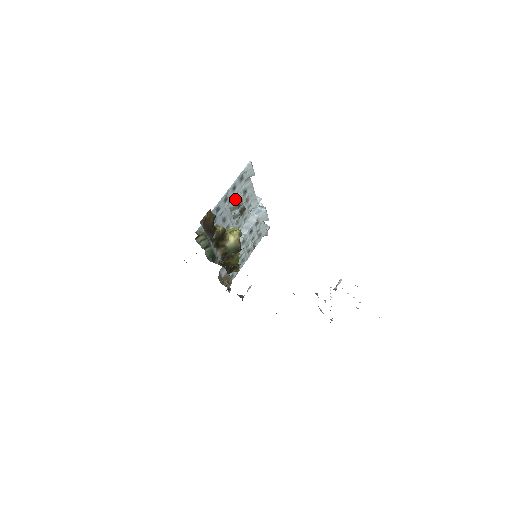
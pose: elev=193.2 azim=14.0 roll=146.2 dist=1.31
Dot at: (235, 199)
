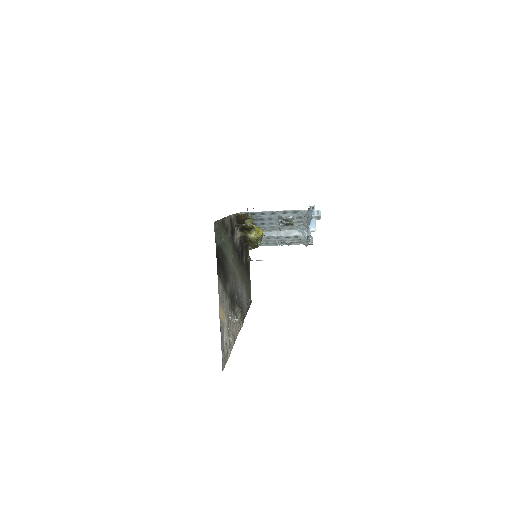
Dot at: (287, 216)
